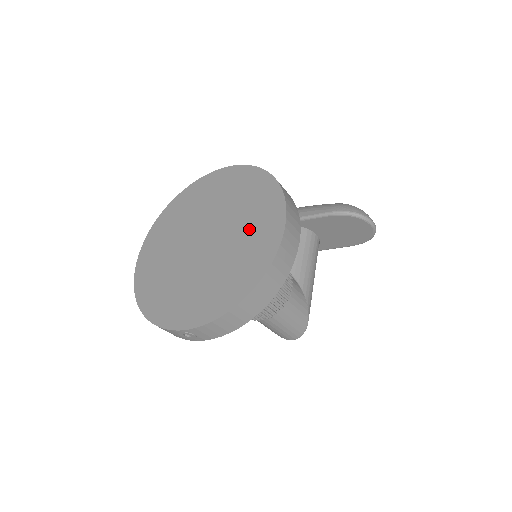
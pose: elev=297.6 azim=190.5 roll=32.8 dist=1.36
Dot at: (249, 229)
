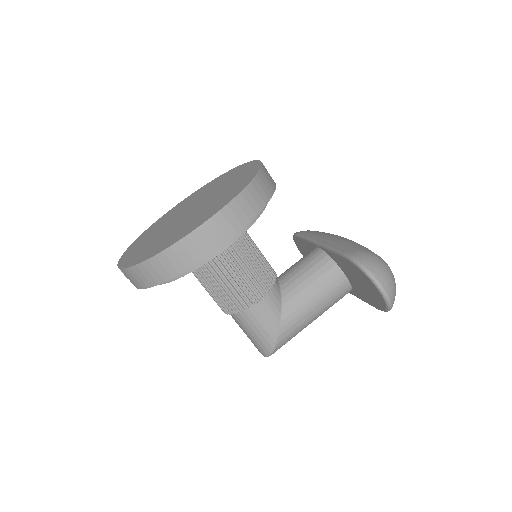
Dot at: (200, 214)
